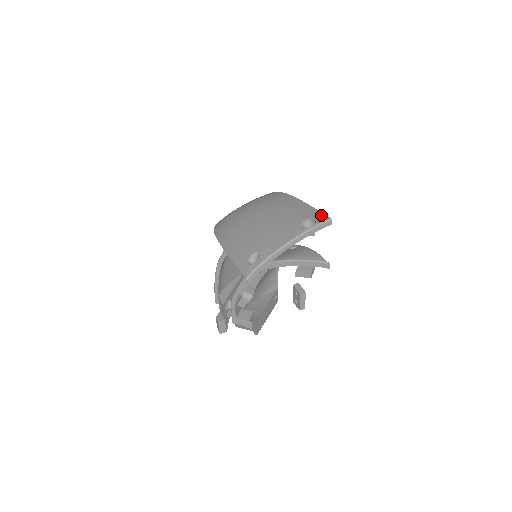
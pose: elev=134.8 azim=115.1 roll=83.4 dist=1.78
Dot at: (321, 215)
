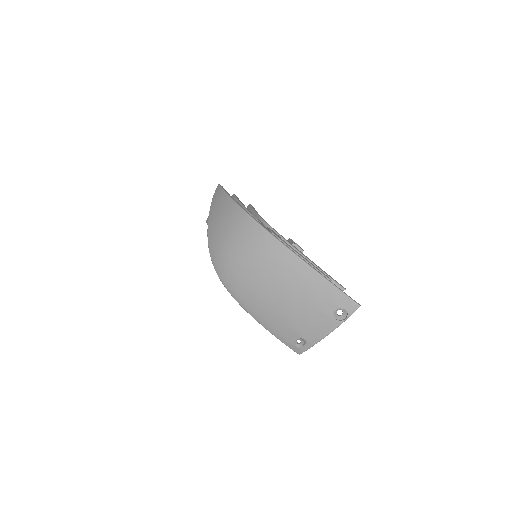
Dot at: (349, 302)
